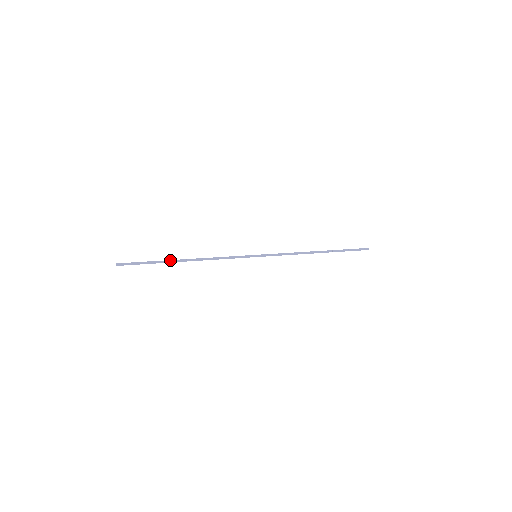
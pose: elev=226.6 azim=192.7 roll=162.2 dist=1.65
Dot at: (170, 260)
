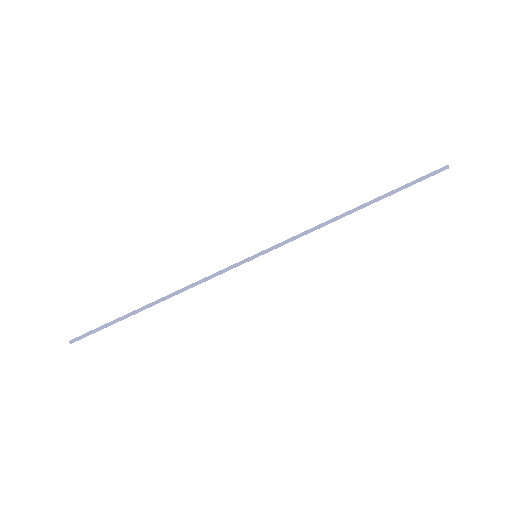
Dot at: (135, 310)
